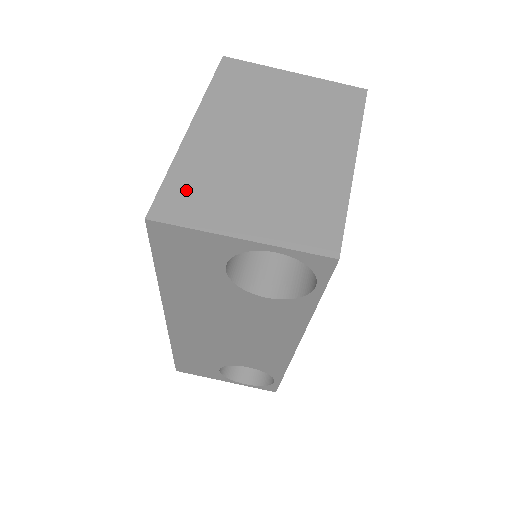
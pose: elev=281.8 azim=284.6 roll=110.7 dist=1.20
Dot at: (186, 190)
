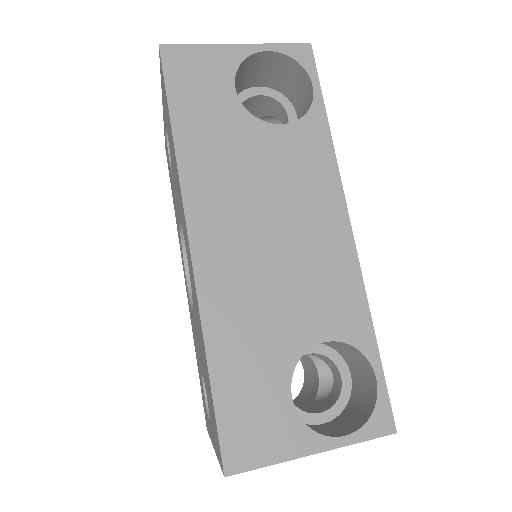
Dot at: occluded
